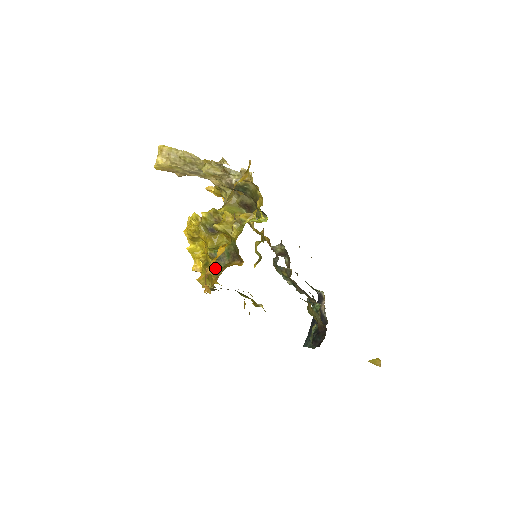
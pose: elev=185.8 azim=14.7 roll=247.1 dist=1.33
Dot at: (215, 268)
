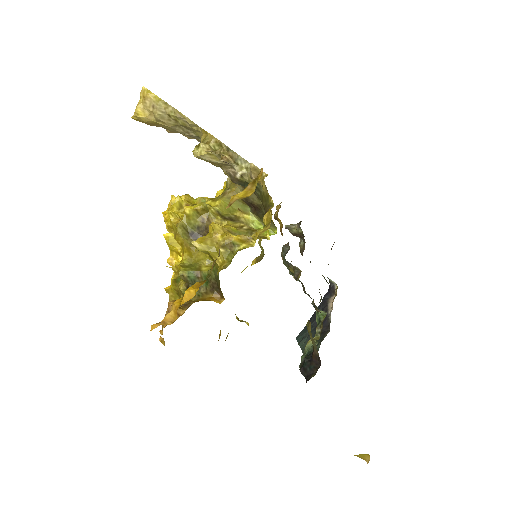
Dot at: (176, 317)
